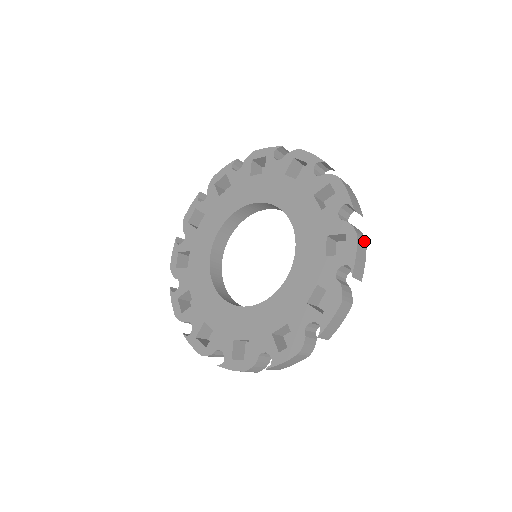
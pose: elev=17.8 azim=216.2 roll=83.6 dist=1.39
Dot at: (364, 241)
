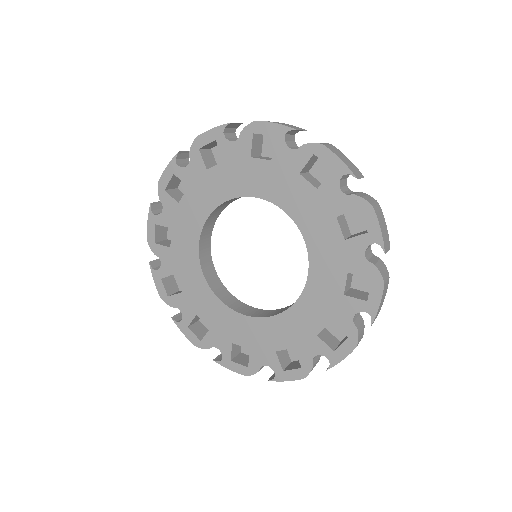
Dot at: occluded
